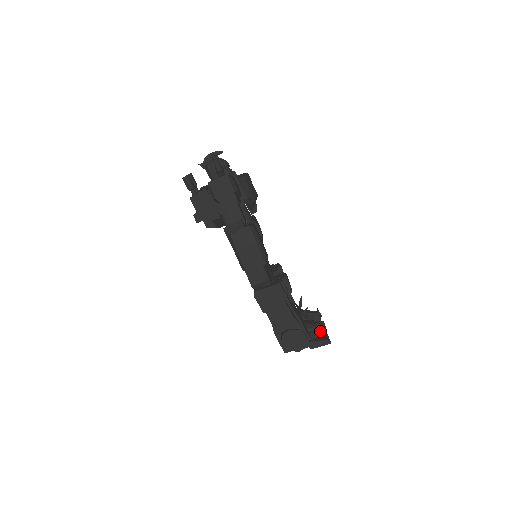
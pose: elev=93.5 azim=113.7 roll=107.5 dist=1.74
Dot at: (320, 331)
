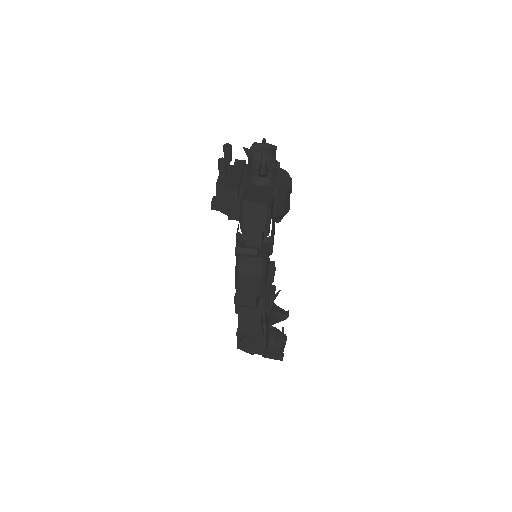
Dot at: (279, 347)
